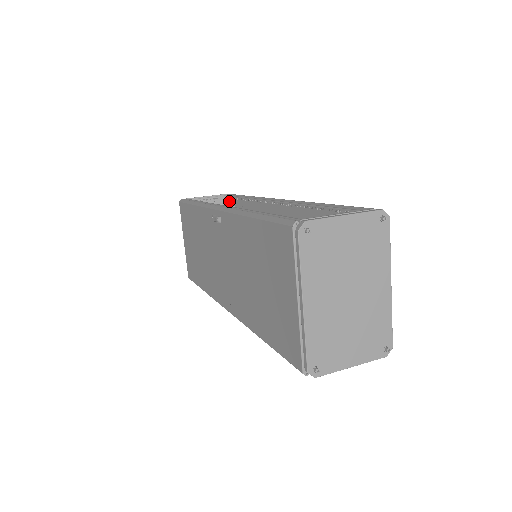
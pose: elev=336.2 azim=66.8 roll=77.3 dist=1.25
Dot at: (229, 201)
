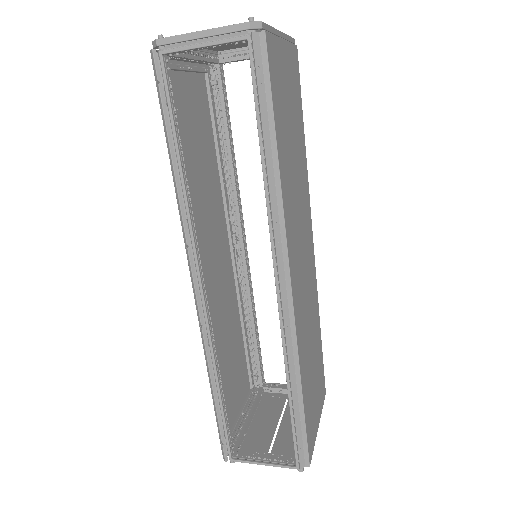
Dot at: occluded
